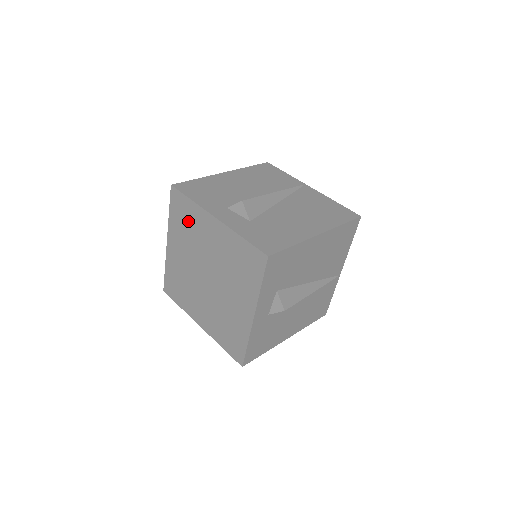
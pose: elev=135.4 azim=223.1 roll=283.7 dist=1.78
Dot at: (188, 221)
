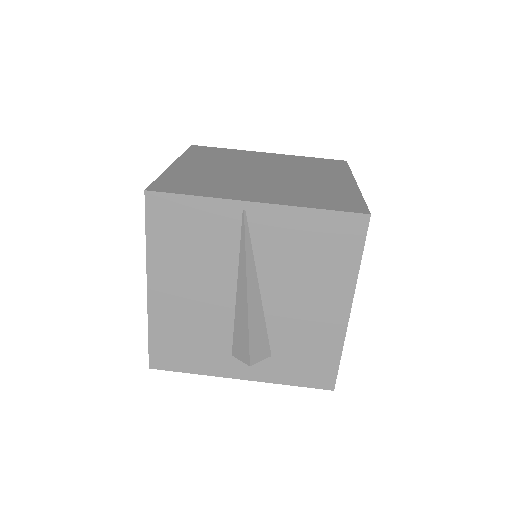
Dot at: occluded
